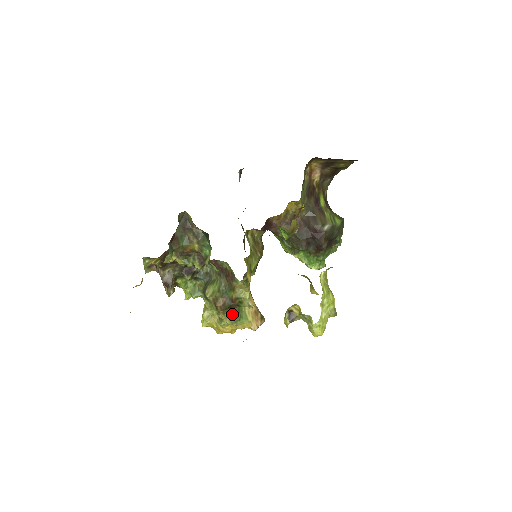
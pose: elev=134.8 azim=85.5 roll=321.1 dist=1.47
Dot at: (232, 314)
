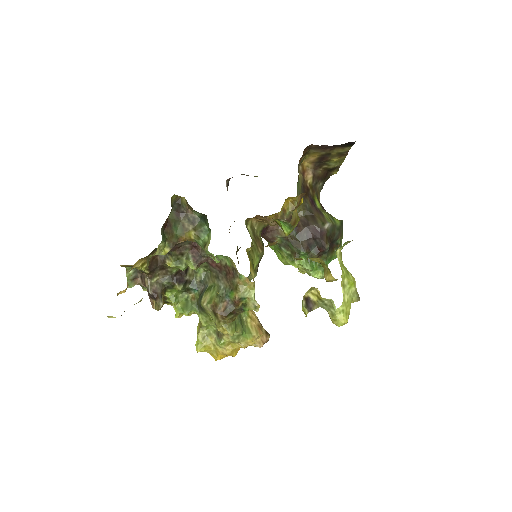
Dot at: (234, 324)
